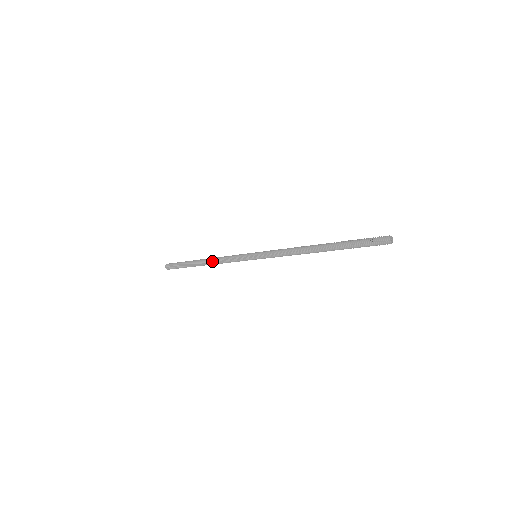
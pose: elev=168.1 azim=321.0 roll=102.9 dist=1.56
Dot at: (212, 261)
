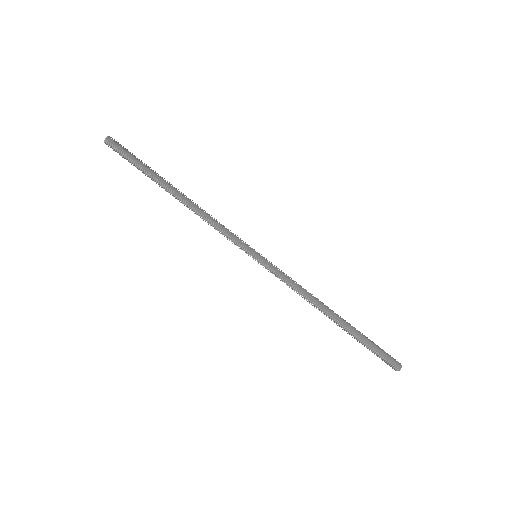
Dot at: (192, 208)
